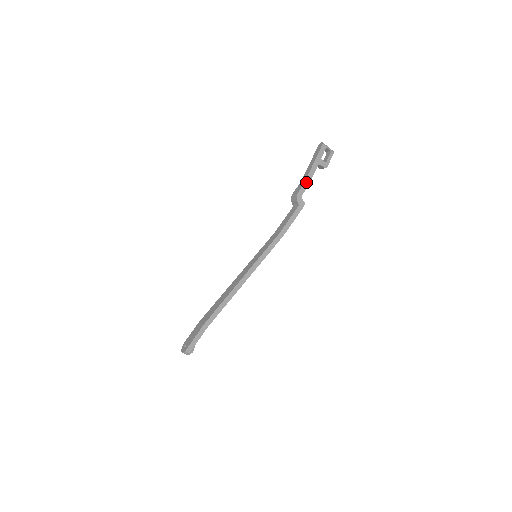
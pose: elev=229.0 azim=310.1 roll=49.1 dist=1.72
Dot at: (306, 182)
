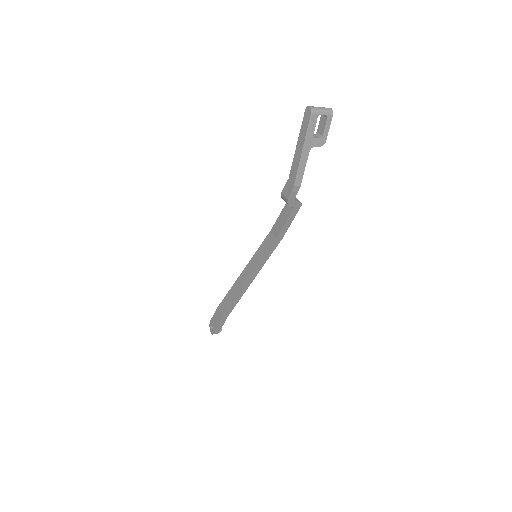
Dot at: (296, 183)
